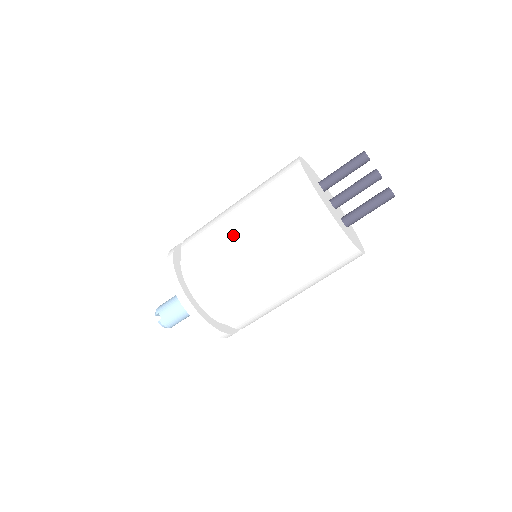
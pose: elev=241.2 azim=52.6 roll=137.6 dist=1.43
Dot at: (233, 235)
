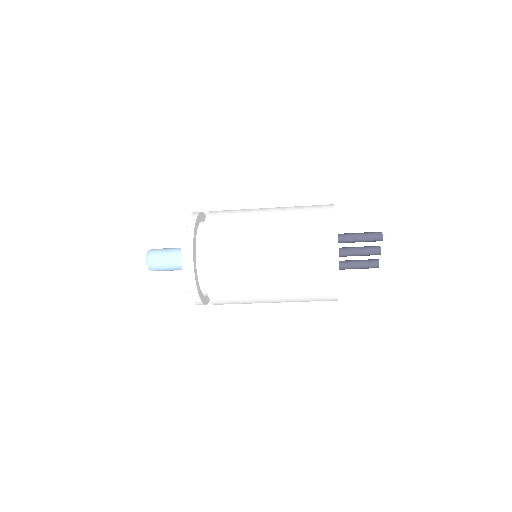
Dot at: (260, 284)
